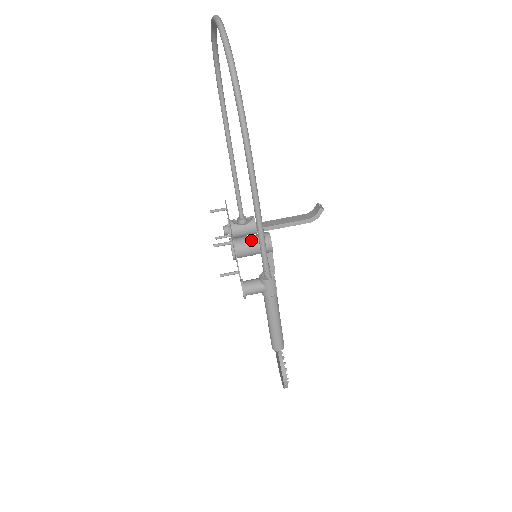
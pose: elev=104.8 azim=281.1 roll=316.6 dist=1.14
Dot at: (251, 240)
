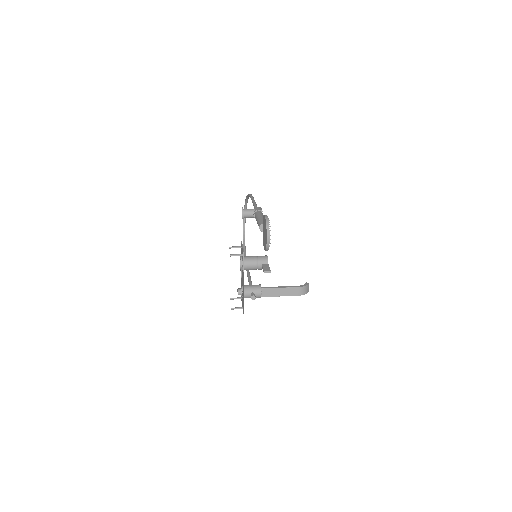
Dot at: occluded
